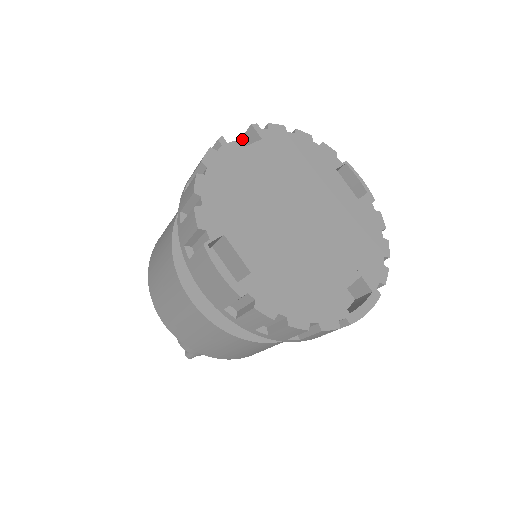
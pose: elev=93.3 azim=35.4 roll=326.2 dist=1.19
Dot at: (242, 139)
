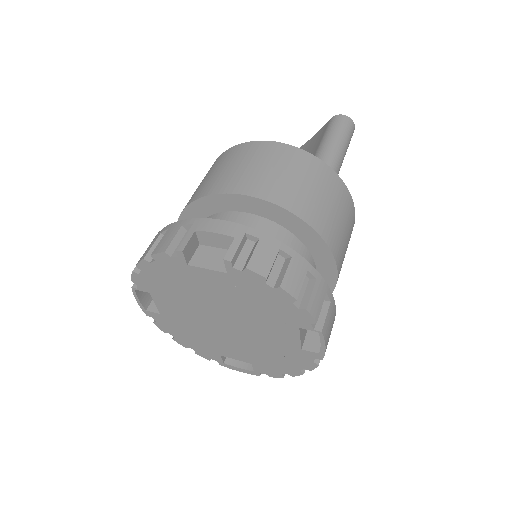
Dot at: (233, 241)
